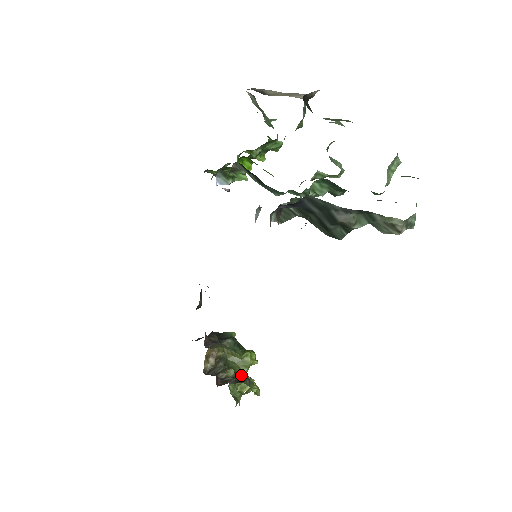
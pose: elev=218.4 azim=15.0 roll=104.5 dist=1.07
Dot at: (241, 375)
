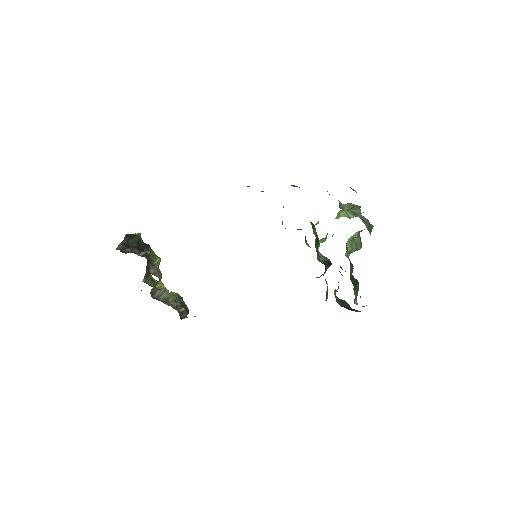
Dot at: (179, 298)
